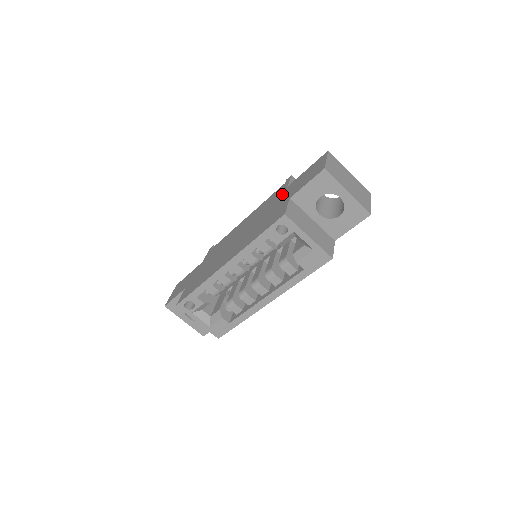
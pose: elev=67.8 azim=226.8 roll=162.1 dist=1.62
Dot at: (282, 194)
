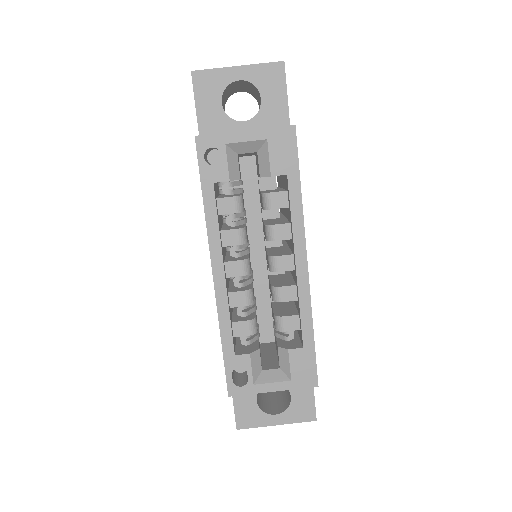
Dot at: occluded
